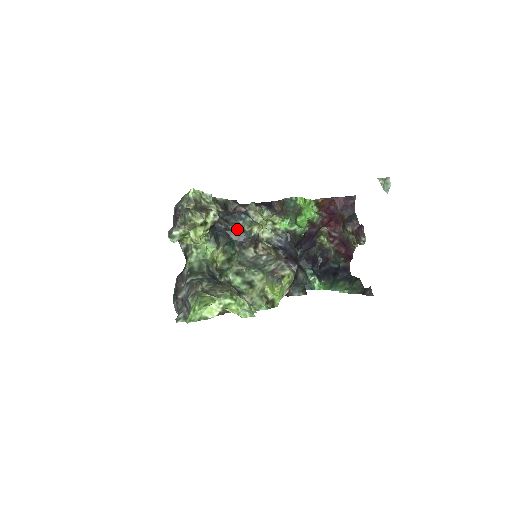
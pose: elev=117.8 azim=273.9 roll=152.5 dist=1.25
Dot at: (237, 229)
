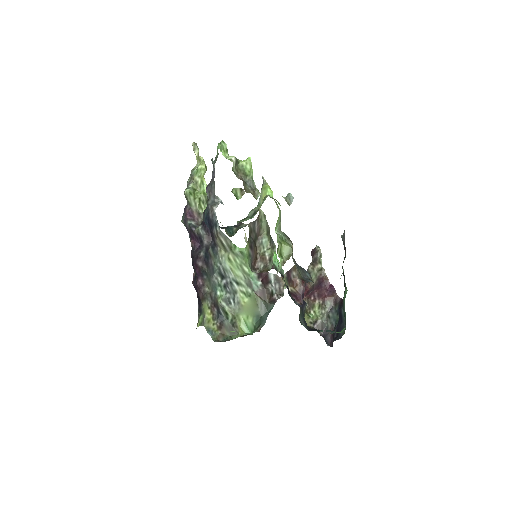
Dot at: occluded
